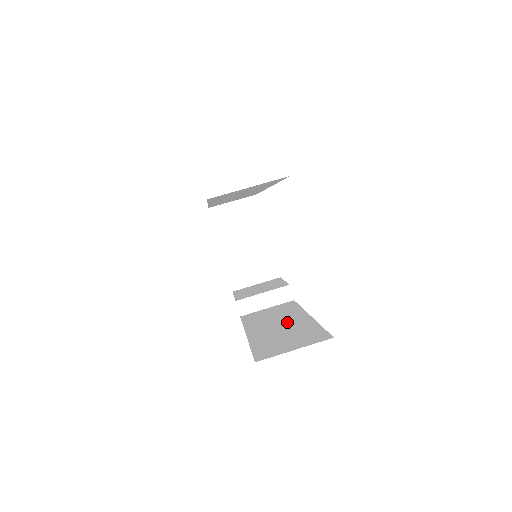
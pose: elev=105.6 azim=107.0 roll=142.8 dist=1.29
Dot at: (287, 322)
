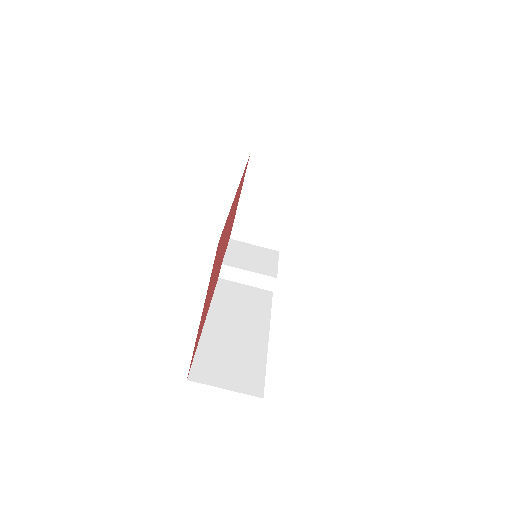
Dot at: (246, 330)
